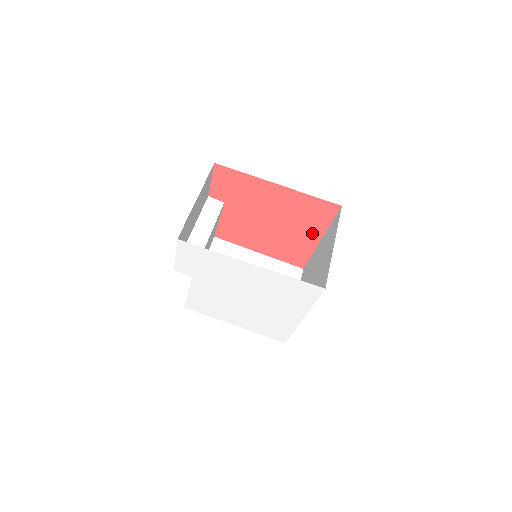
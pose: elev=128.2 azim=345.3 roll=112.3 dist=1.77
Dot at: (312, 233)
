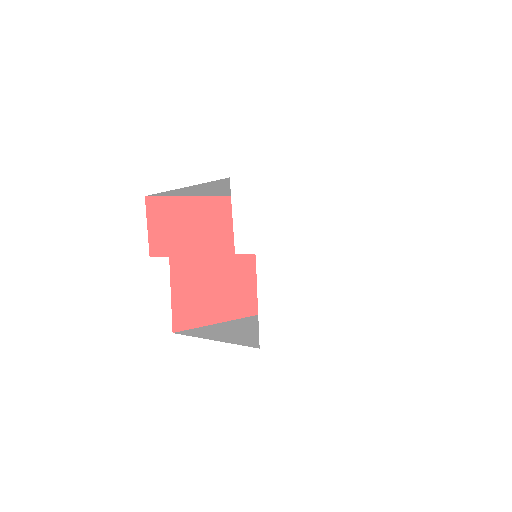
Dot at: occluded
